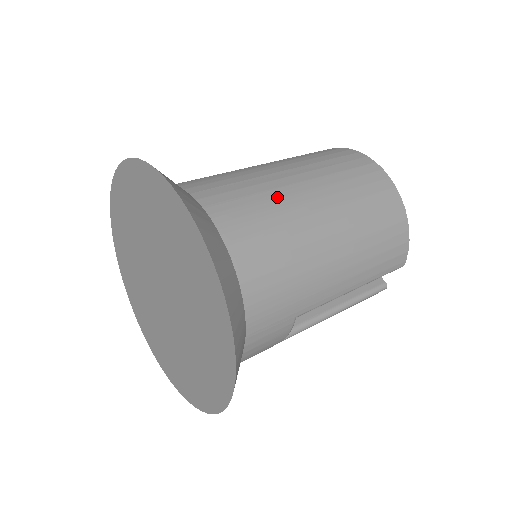
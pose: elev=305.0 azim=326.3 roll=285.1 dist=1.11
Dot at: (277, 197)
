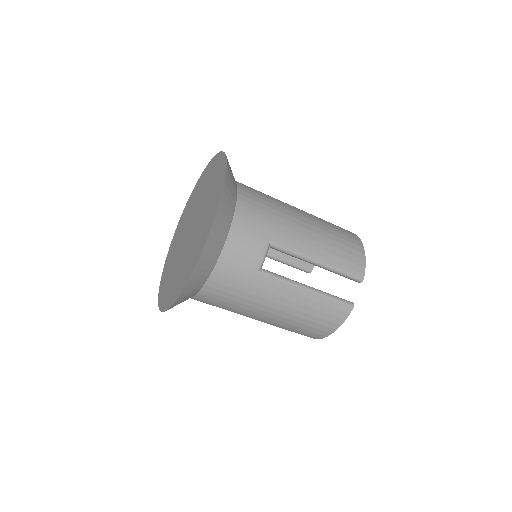
Dot at: occluded
